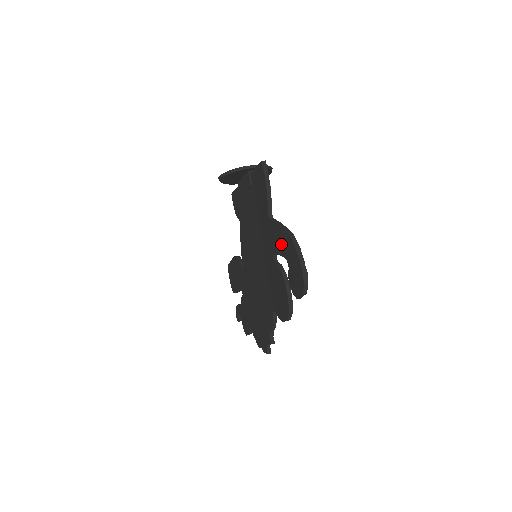
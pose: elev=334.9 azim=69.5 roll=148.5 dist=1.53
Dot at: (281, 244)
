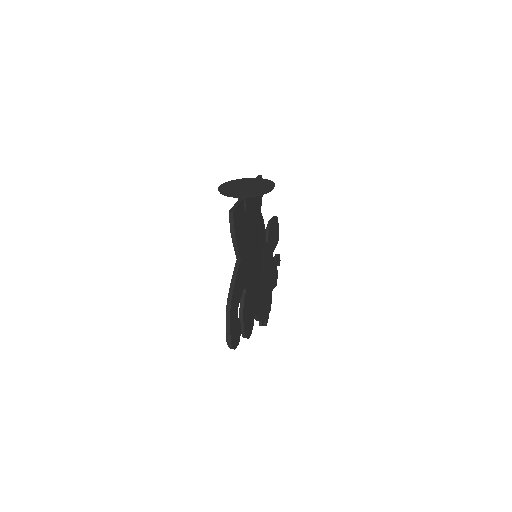
Dot at: occluded
